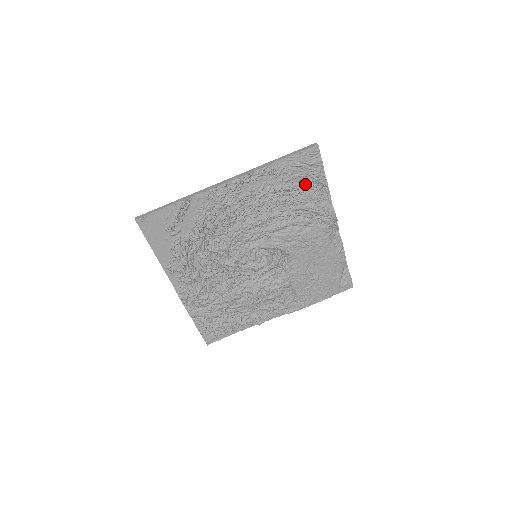
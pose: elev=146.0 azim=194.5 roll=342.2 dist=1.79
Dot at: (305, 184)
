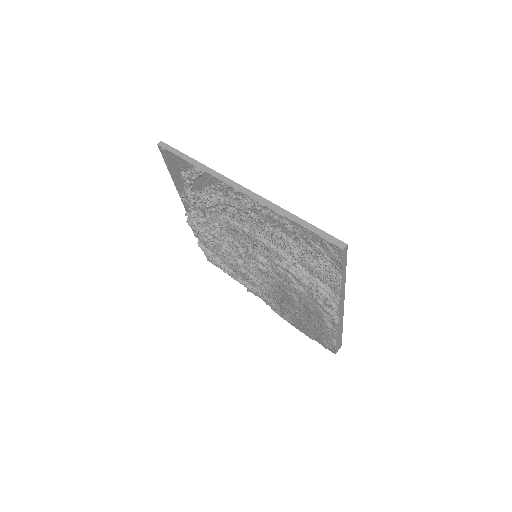
Dot at: (317, 261)
